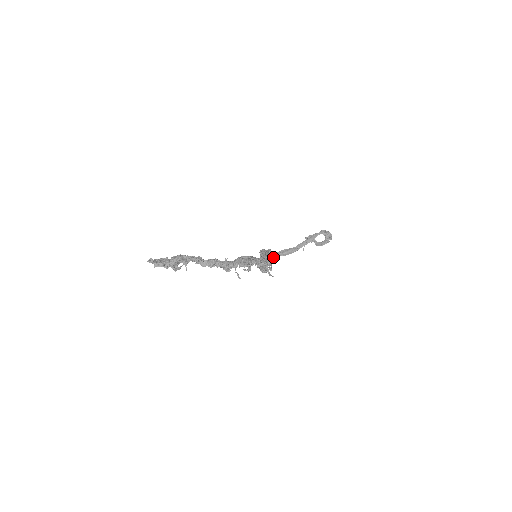
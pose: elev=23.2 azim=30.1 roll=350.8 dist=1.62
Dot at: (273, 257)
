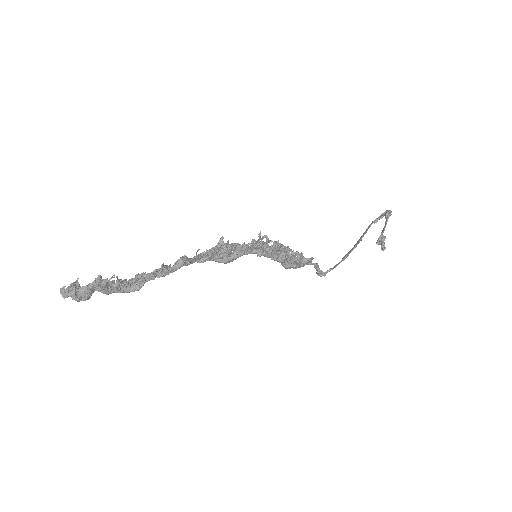
Dot at: (295, 252)
